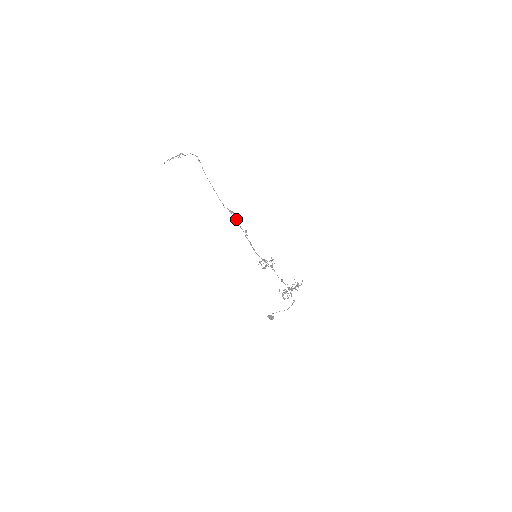
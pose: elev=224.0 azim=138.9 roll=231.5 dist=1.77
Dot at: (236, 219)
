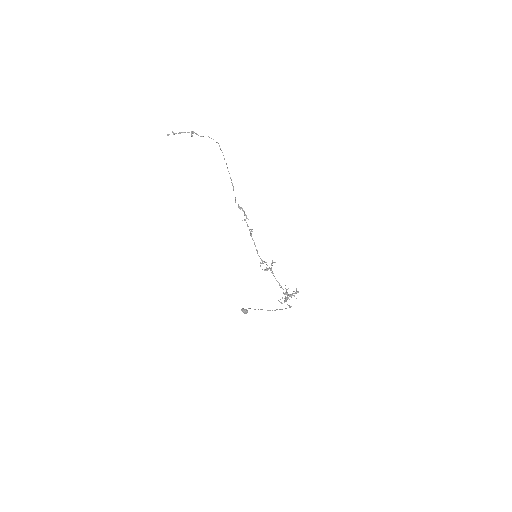
Dot at: occluded
